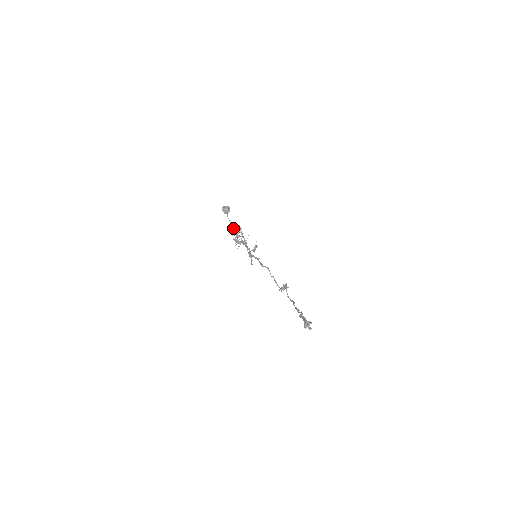
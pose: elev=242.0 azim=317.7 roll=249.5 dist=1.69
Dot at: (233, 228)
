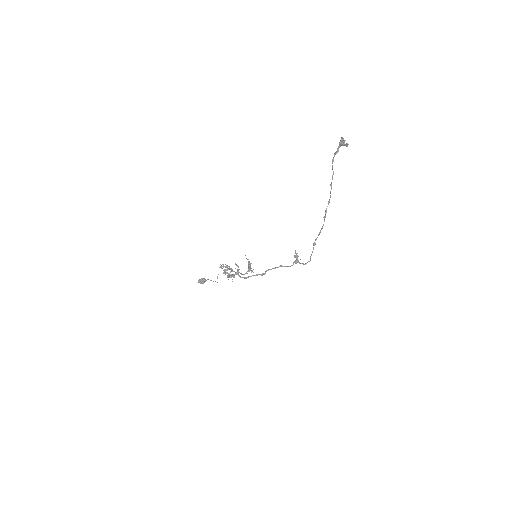
Dot at: occluded
